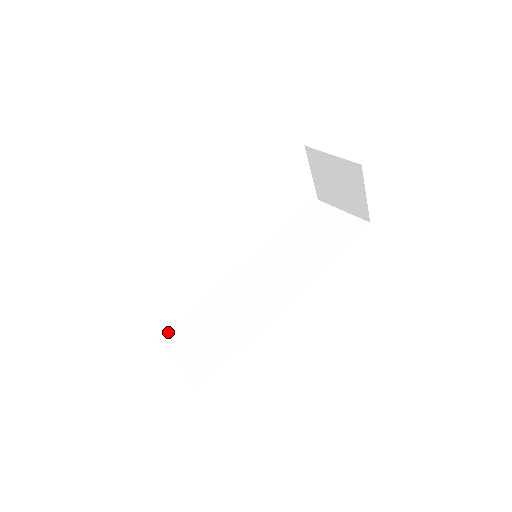
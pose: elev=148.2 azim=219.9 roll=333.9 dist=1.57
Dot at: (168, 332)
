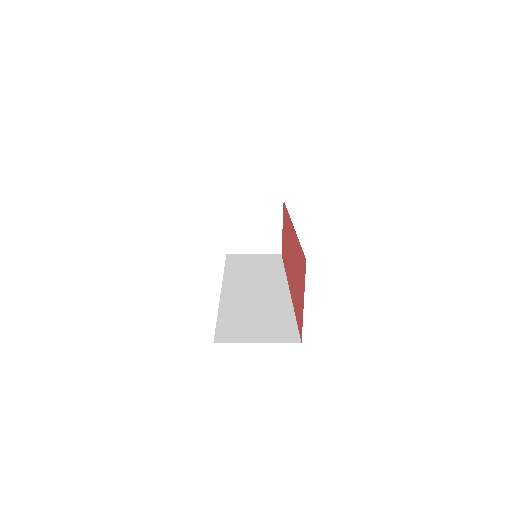
Dot at: (216, 334)
